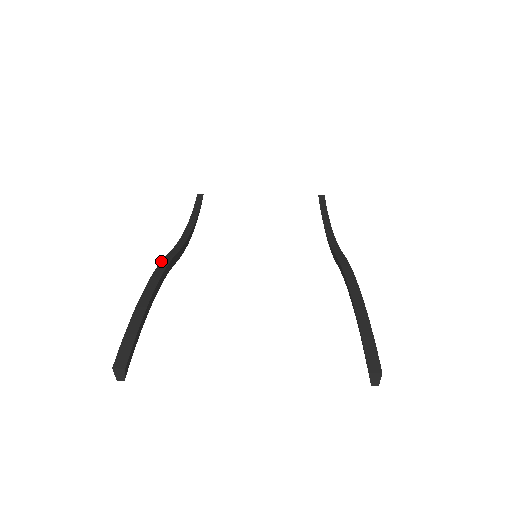
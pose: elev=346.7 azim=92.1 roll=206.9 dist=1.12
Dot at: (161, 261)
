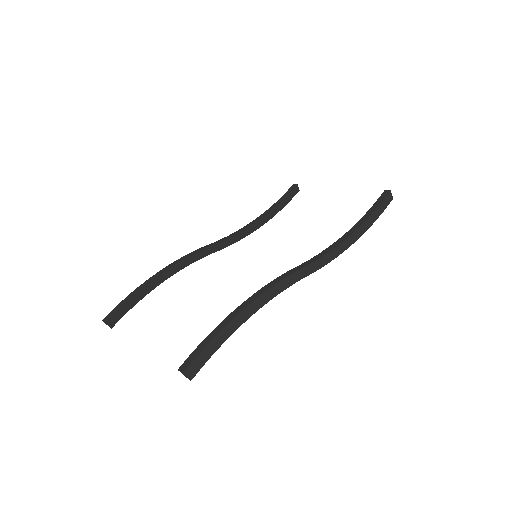
Dot at: (190, 253)
